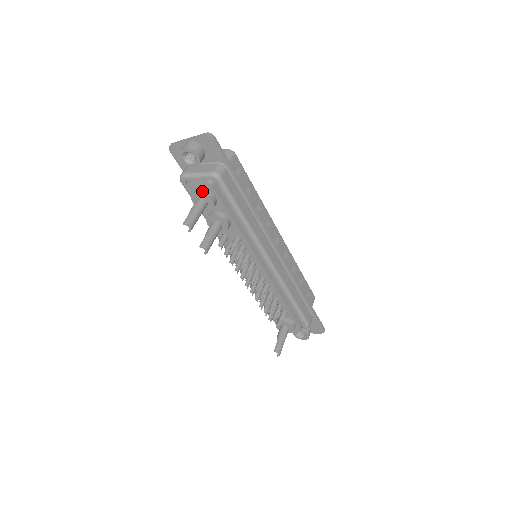
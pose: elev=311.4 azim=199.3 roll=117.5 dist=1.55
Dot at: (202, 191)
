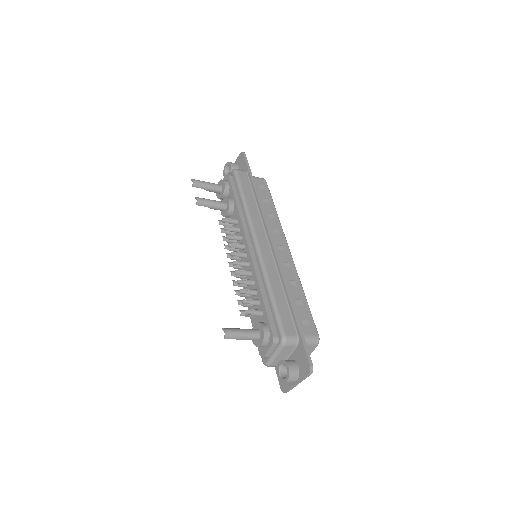
Dot at: (222, 180)
